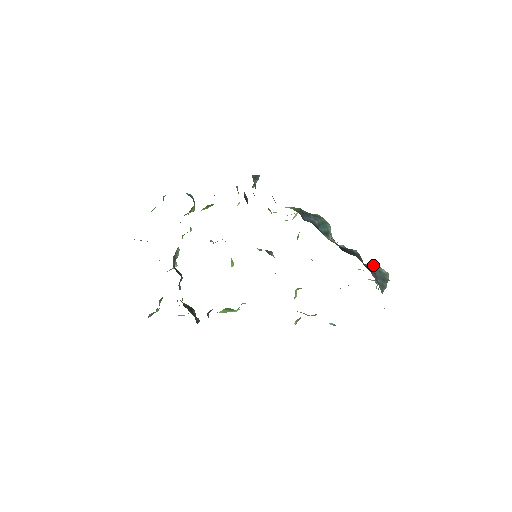
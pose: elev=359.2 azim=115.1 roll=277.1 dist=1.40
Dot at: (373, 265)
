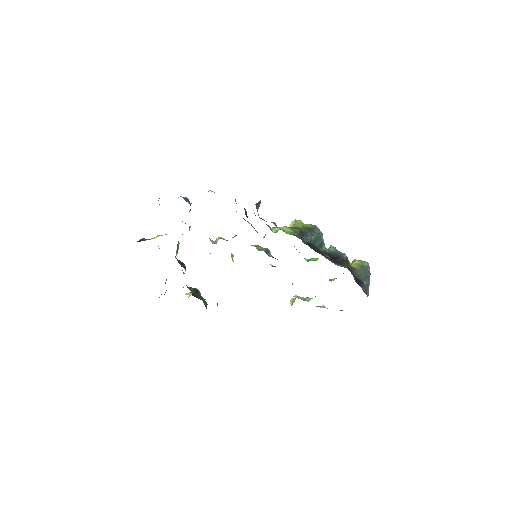
Dot at: (358, 262)
